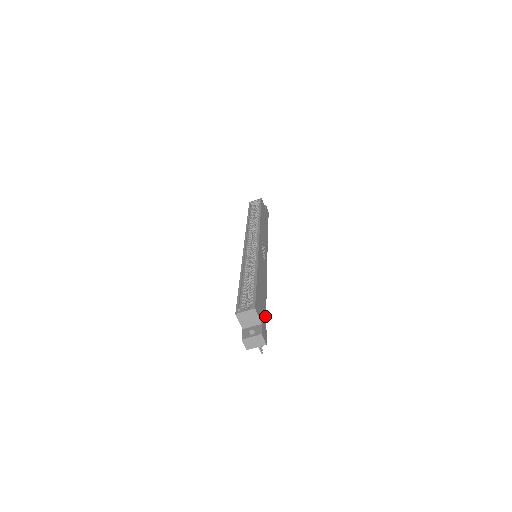
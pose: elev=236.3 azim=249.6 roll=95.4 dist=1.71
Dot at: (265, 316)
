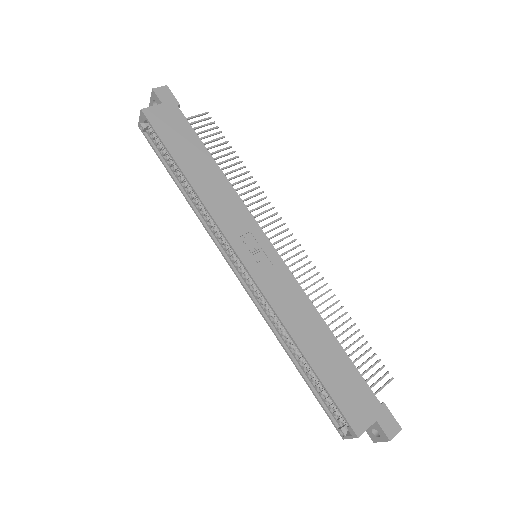
Dot at: (364, 384)
